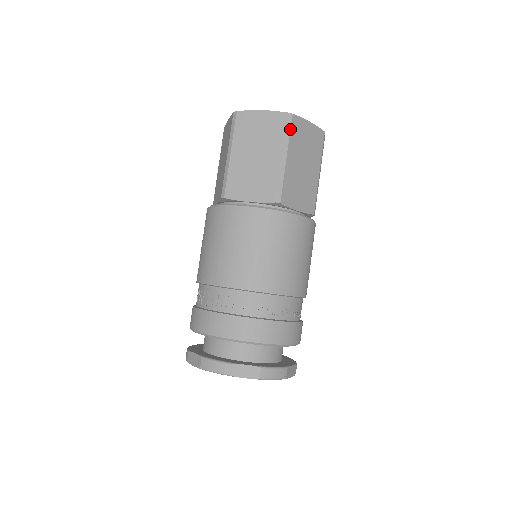
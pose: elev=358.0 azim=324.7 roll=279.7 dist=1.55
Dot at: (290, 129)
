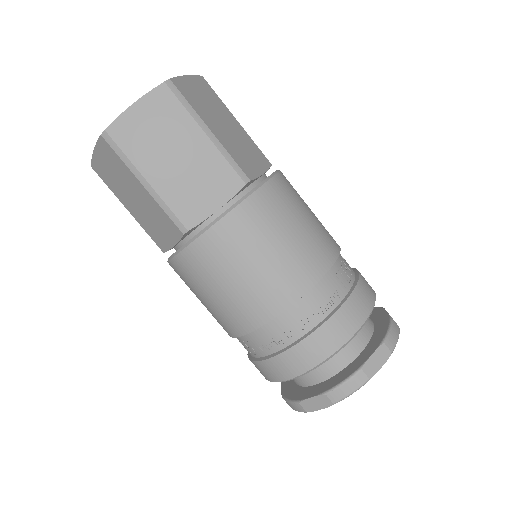
Dot at: (119, 148)
